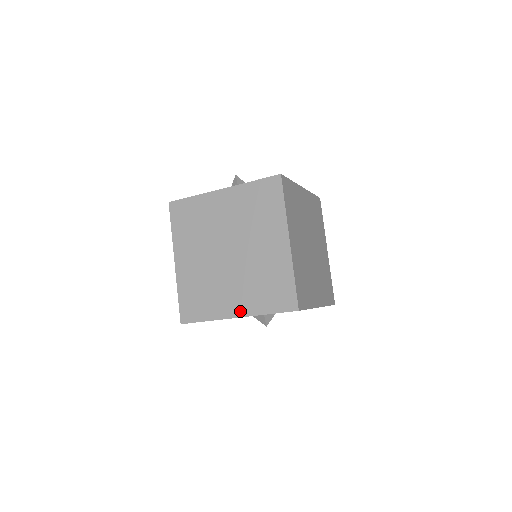
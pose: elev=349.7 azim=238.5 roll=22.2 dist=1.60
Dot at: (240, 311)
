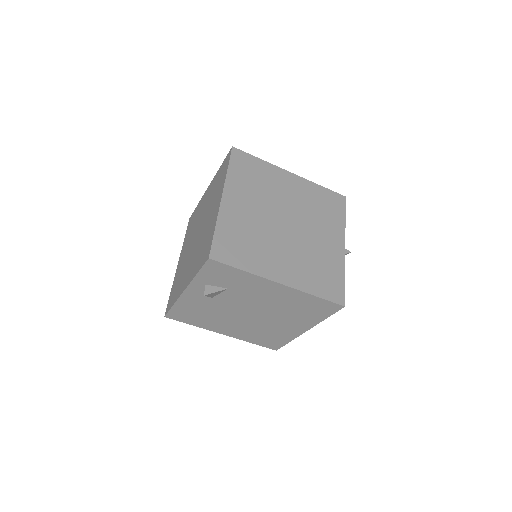
Dot at: (187, 283)
